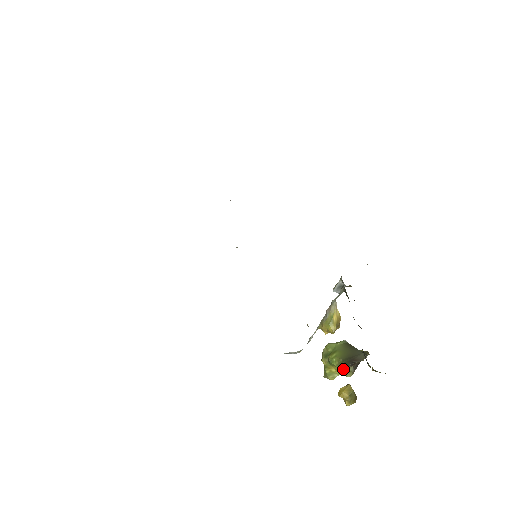
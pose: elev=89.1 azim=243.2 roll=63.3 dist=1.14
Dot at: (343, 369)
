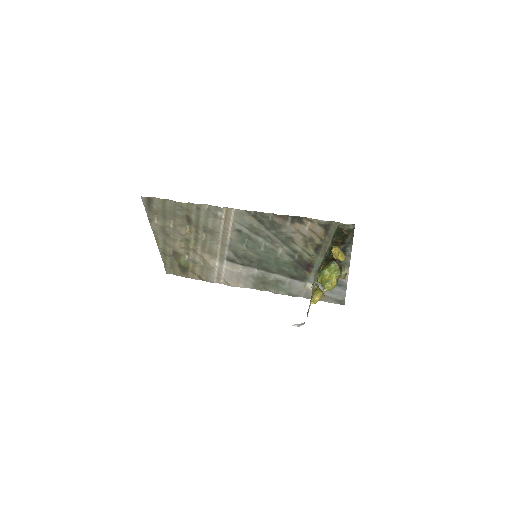
Dot at: (332, 268)
